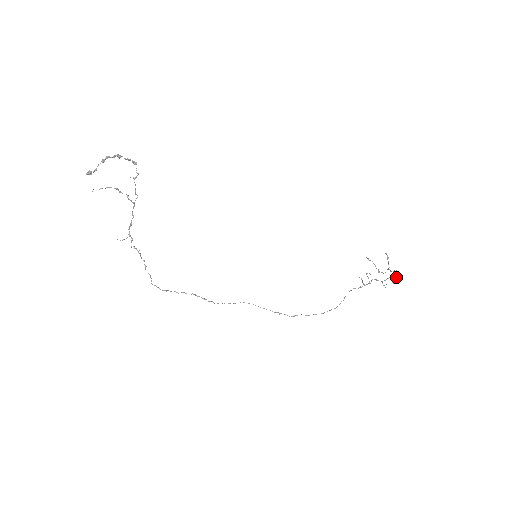
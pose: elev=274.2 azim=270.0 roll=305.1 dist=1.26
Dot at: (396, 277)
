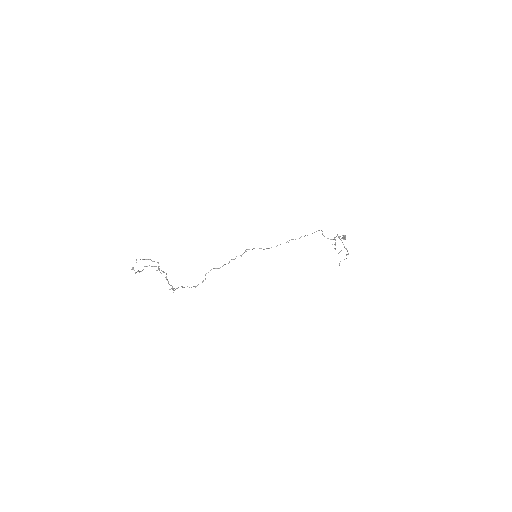
Dot at: (343, 236)
